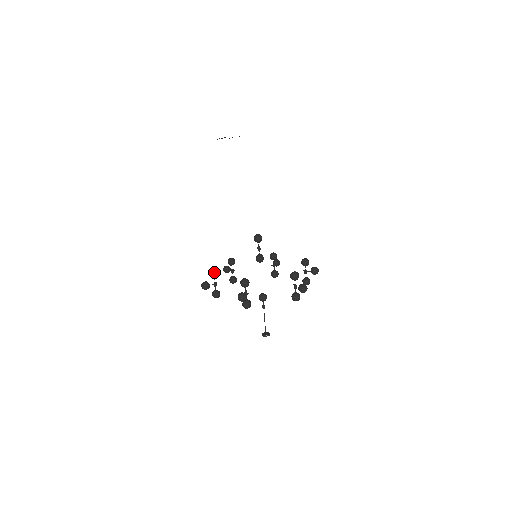
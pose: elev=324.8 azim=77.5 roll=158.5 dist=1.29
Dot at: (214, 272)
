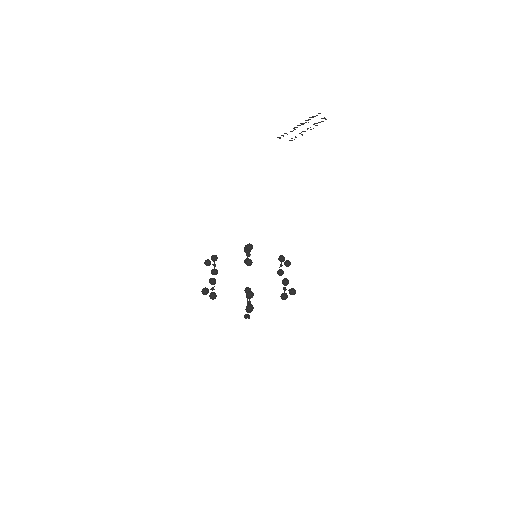
Dot at: (213, 257)
